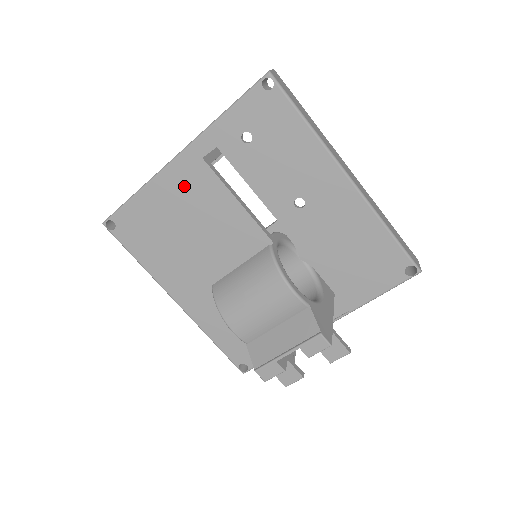
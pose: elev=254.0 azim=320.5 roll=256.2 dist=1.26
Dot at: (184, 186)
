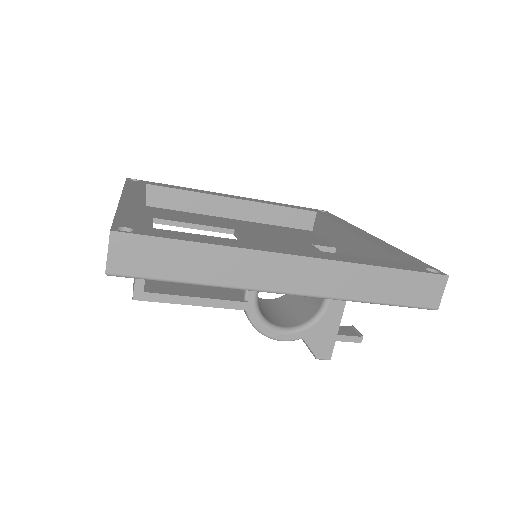
Dot at: occluded
